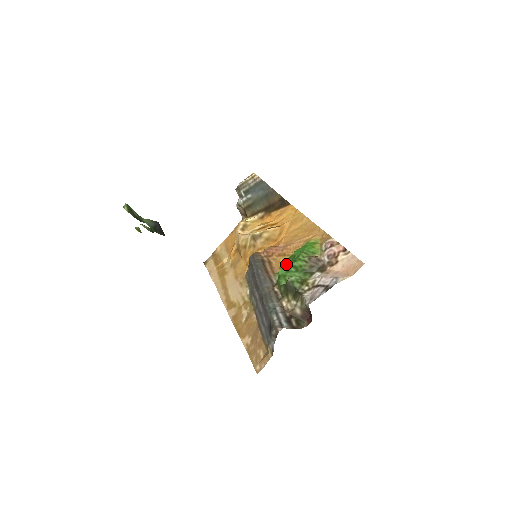
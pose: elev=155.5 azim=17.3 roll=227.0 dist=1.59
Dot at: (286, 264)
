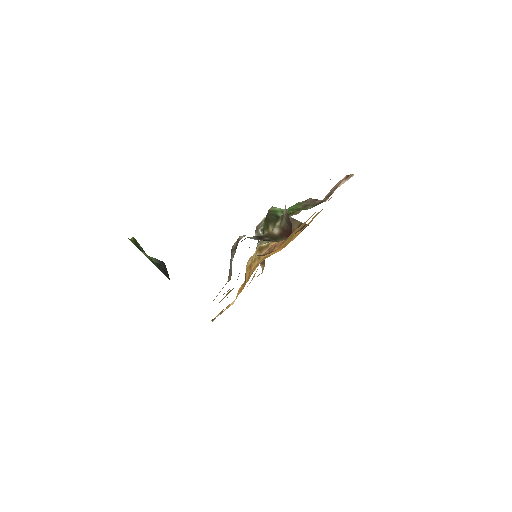
Dot at: occluded
